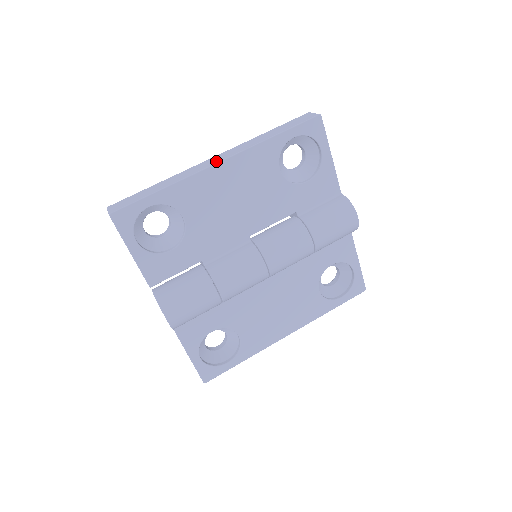
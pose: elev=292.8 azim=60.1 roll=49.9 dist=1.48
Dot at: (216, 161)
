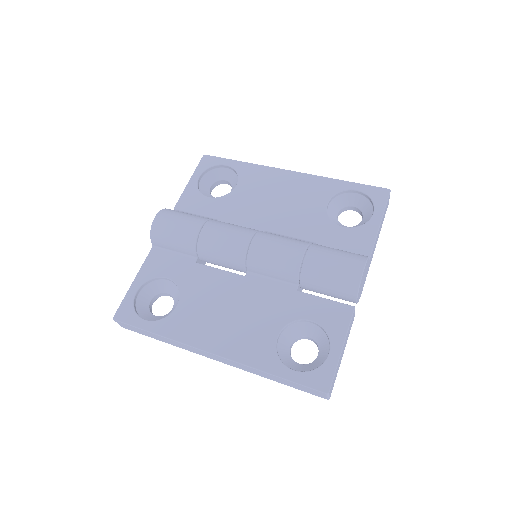
Dot at: occluded
